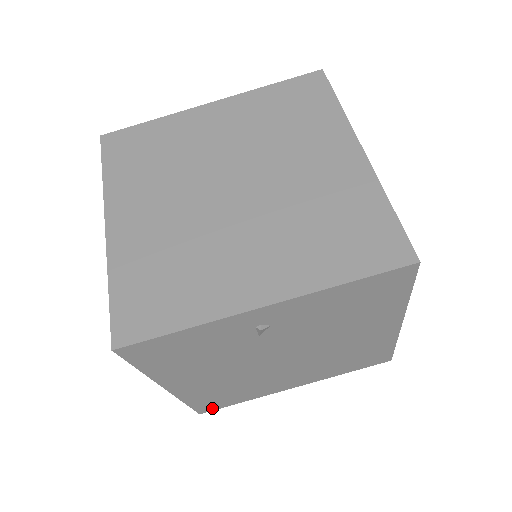
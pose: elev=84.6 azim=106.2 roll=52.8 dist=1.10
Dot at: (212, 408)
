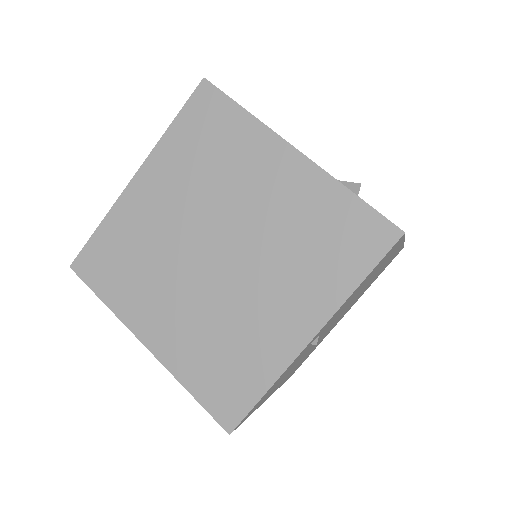
Dot at: occluded
